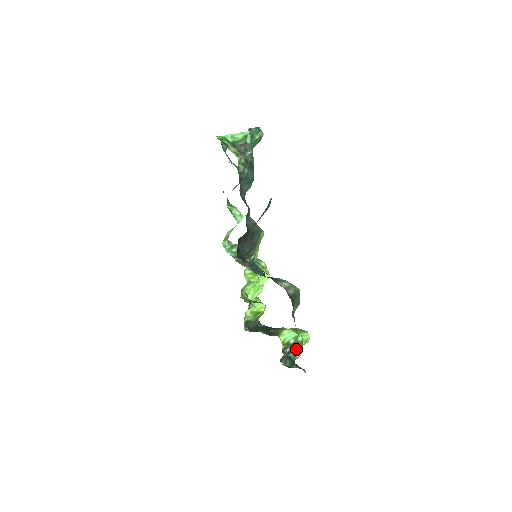
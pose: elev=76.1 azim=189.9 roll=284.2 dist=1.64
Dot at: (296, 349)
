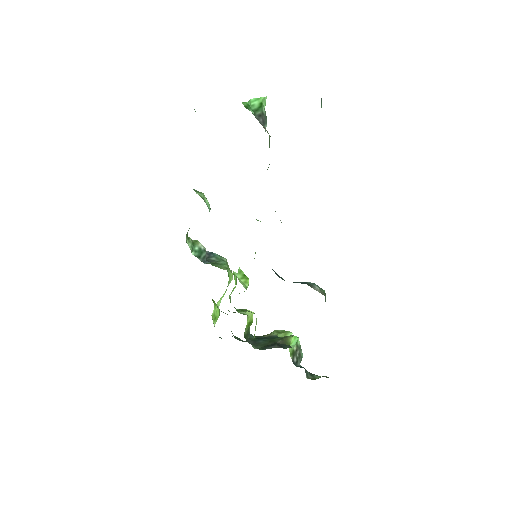
Dot at: (299, 355)
